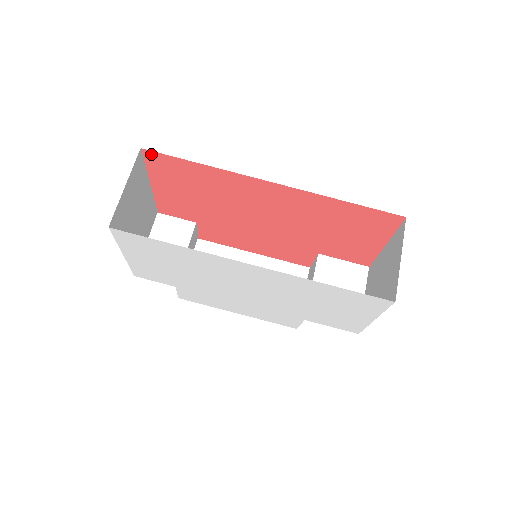
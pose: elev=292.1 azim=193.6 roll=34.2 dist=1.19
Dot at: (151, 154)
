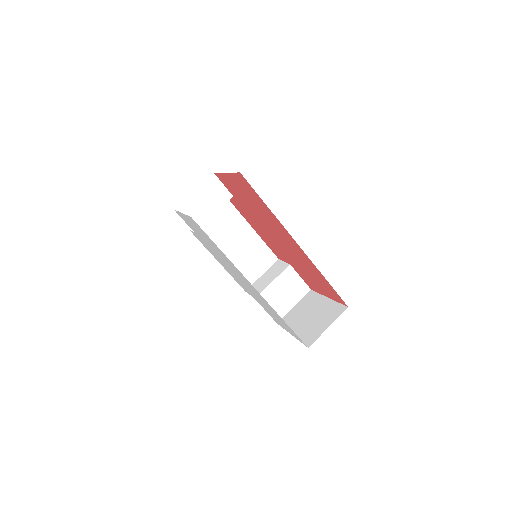
Dot at: (243, 178)
